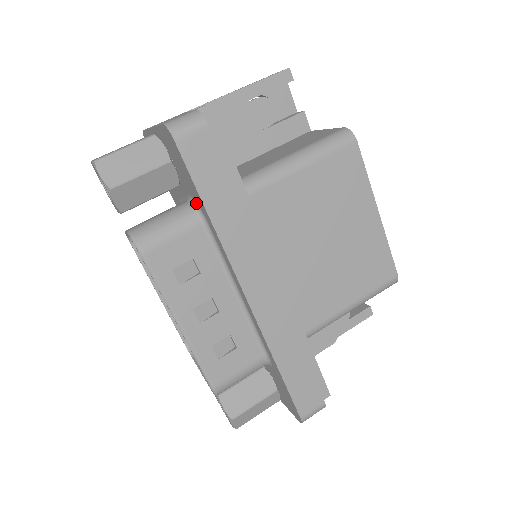
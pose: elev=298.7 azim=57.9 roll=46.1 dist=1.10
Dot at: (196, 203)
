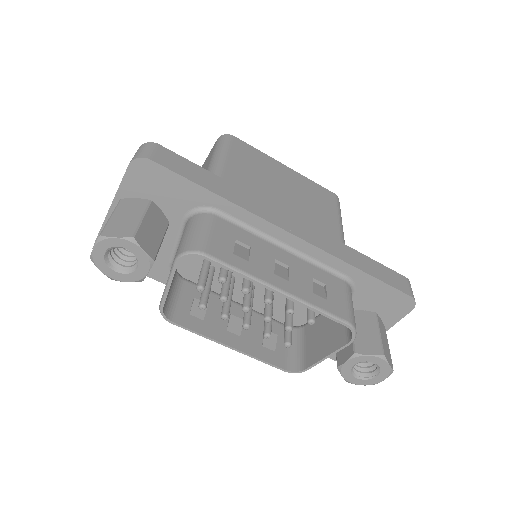
Dot at: (197, 208)
